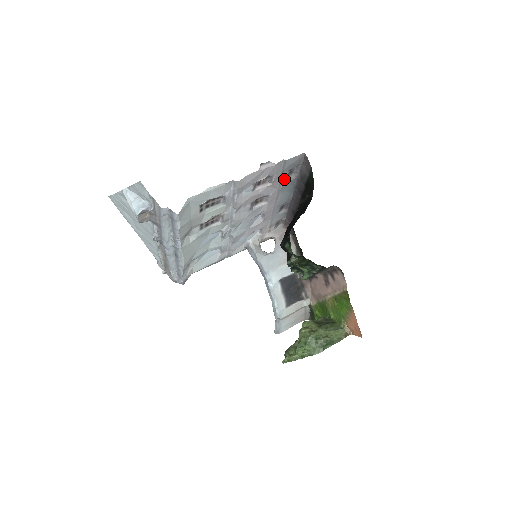
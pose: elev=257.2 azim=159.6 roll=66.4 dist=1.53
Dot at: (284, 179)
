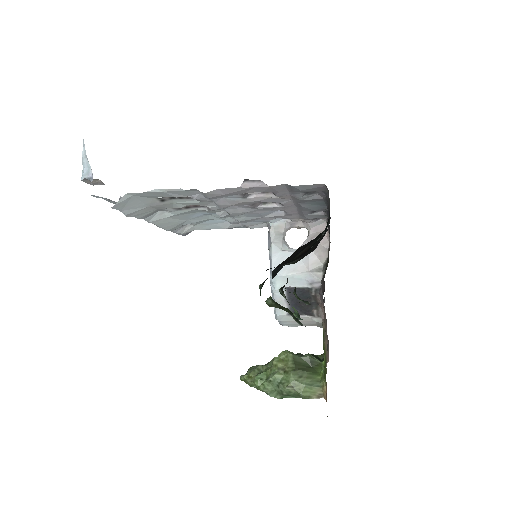
Dot at: (299, 196)
